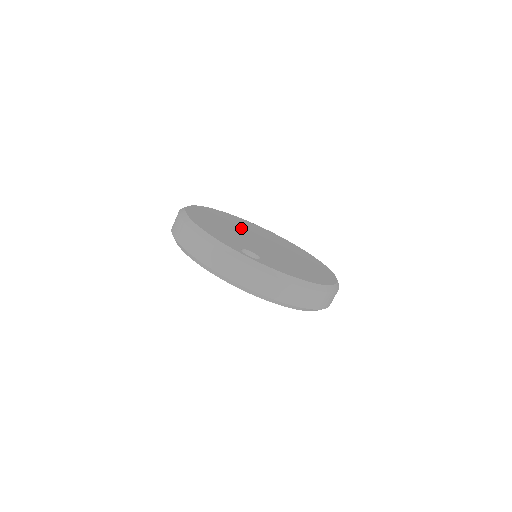
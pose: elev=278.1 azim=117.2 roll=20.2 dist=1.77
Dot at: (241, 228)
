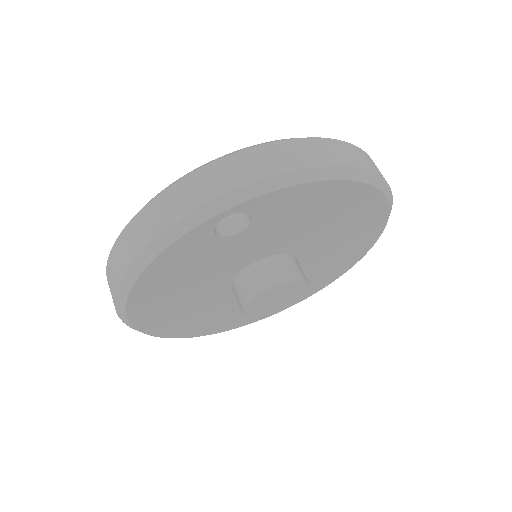
Dot at: occluded
